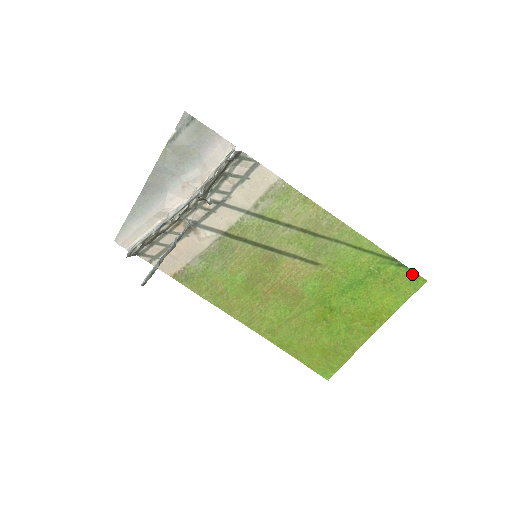
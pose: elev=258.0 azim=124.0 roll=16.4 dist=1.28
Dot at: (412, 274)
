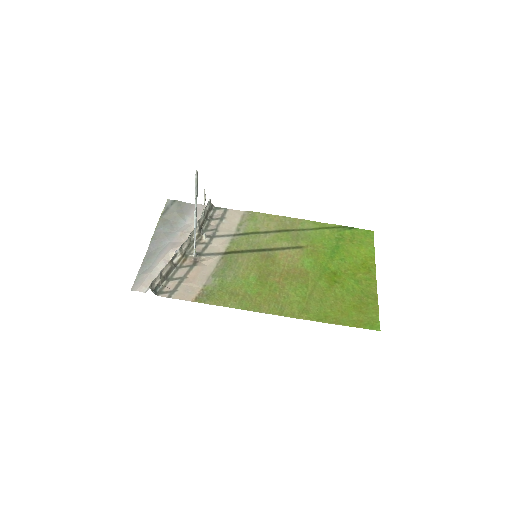
Dot at: (362, 231)
